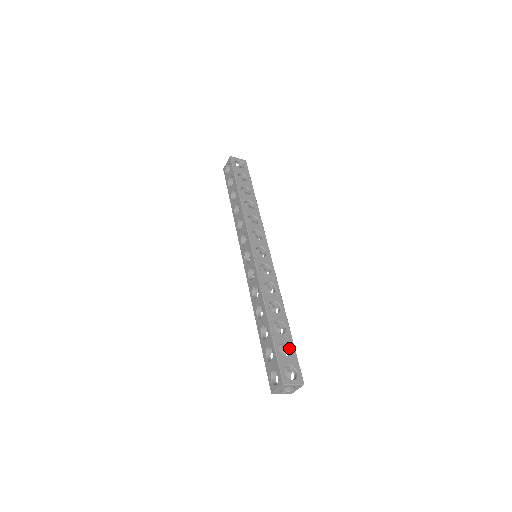
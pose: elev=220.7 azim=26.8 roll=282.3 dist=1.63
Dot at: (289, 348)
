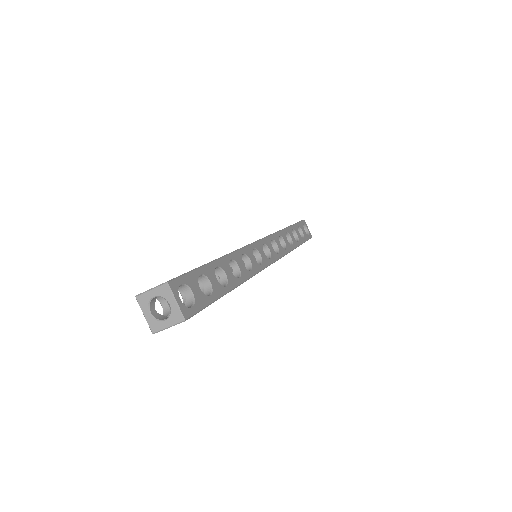
Dot at: (209, 294)
